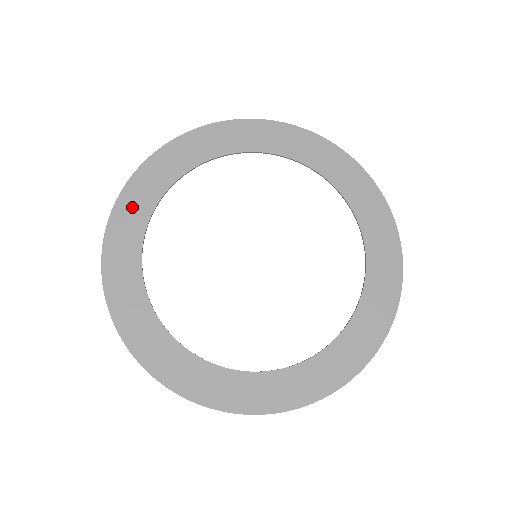
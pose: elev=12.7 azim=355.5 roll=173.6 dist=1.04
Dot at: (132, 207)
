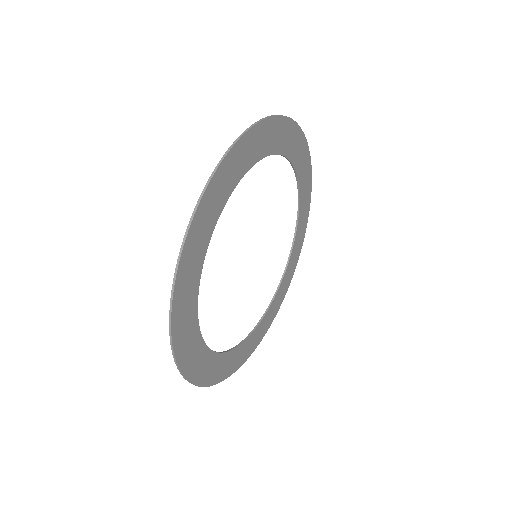
Dot at: (202, 369)
